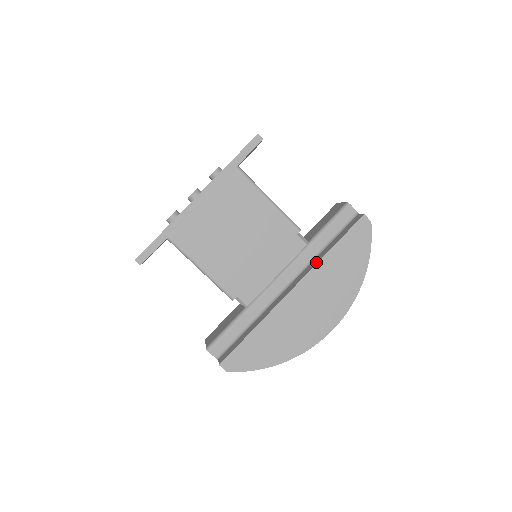
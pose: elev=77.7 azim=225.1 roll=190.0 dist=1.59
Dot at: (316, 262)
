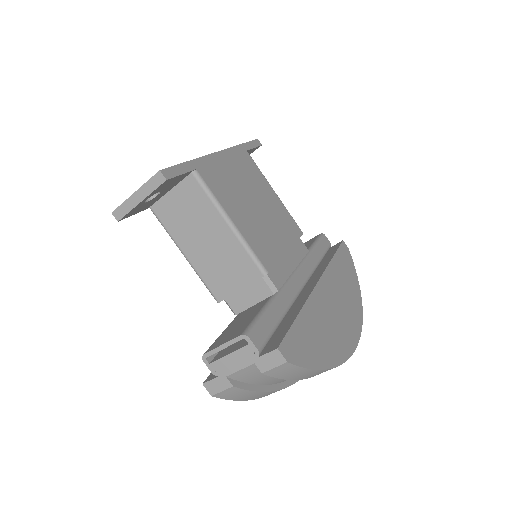
Dot at: (325, 265)
